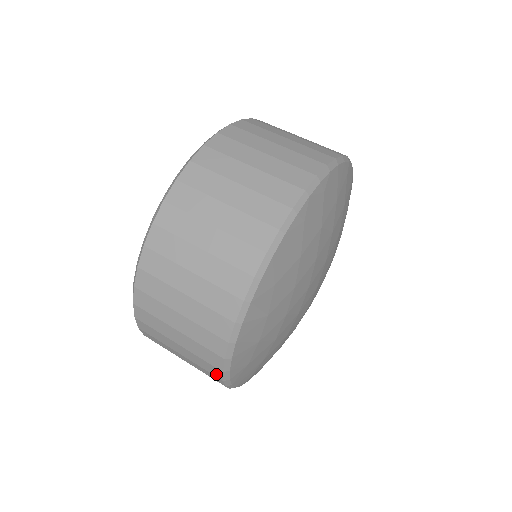
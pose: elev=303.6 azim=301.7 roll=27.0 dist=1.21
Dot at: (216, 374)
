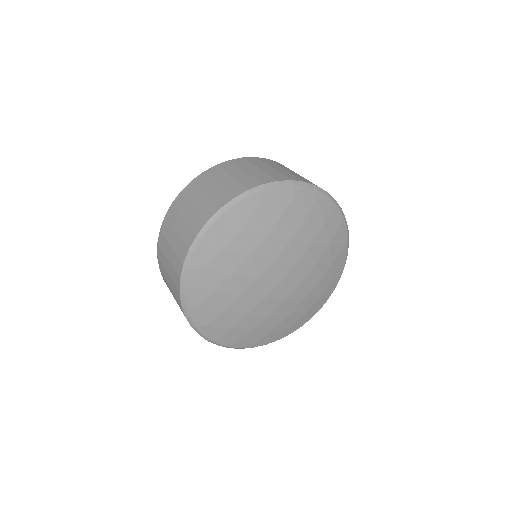
Dot at: (183, 257)
